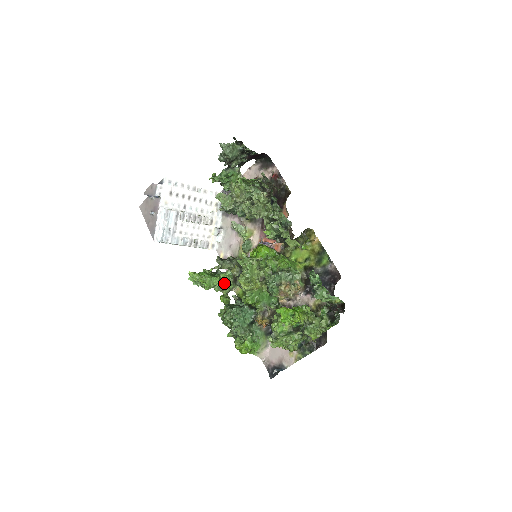
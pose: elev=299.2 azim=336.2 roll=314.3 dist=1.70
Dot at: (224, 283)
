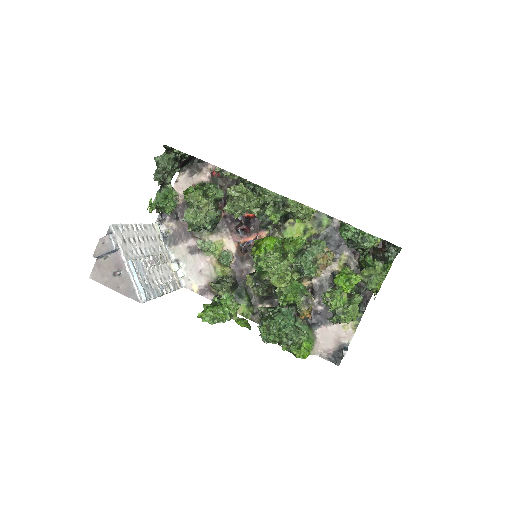
Dot at: (229, 308)
